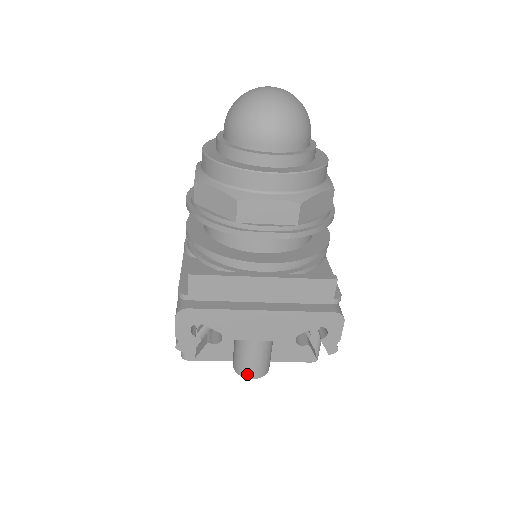
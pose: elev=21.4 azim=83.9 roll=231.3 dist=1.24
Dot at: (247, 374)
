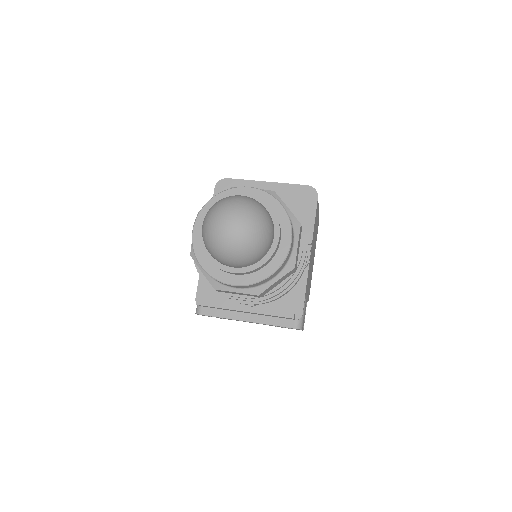
Dot at: occluded
